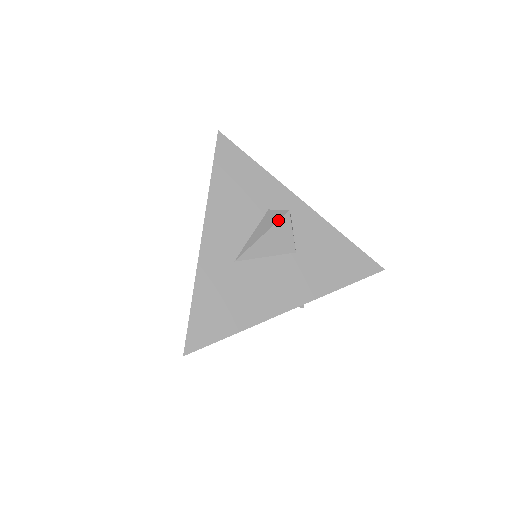
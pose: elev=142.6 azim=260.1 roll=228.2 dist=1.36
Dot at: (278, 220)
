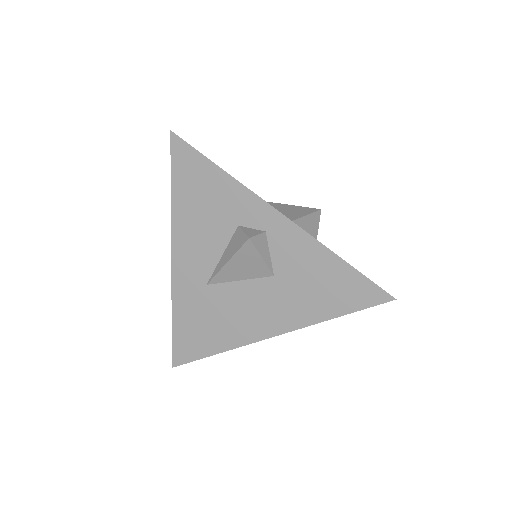
Dot at: (239, 248)
